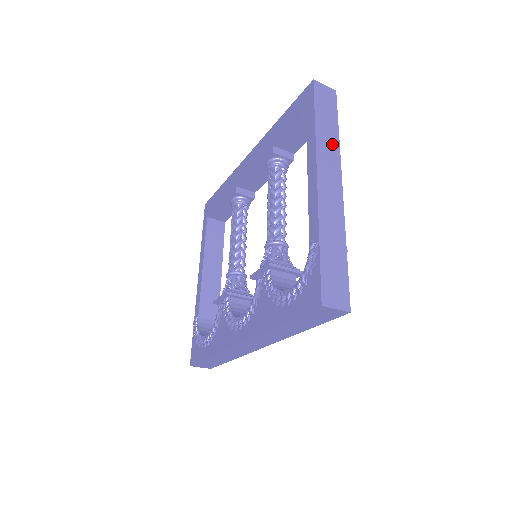
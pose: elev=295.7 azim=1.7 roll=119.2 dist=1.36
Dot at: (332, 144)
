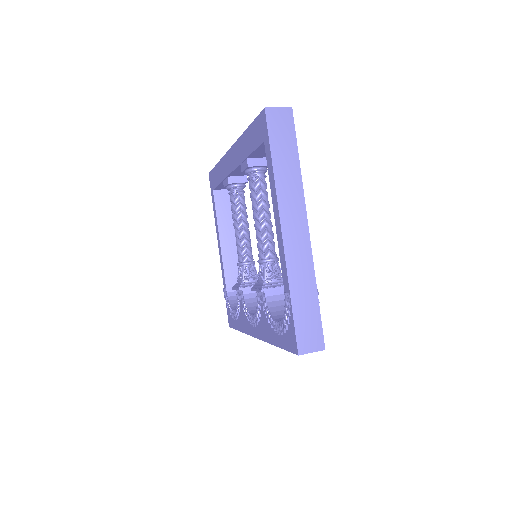
Dot at: (293, 182)
